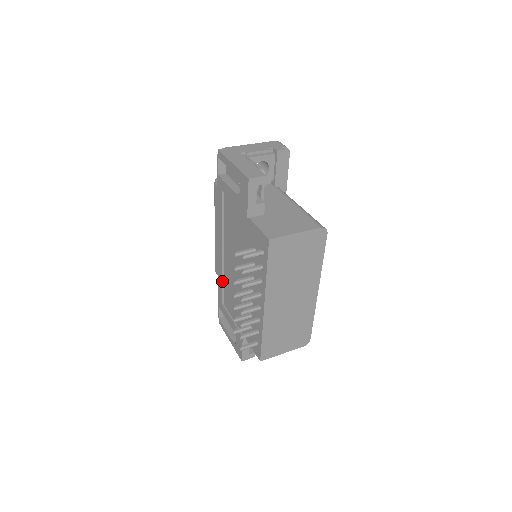
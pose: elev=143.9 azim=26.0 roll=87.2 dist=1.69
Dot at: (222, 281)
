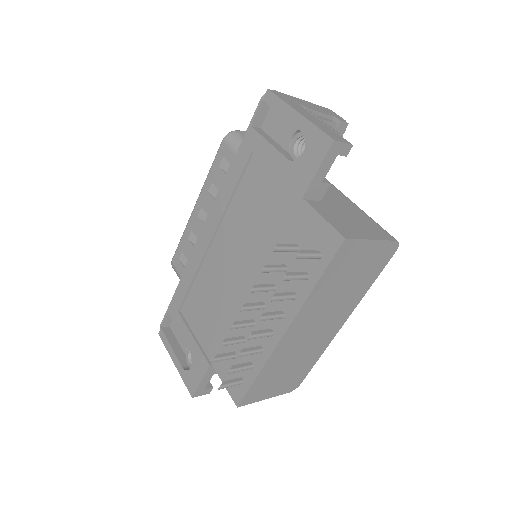
Dot at: (192, 279)
